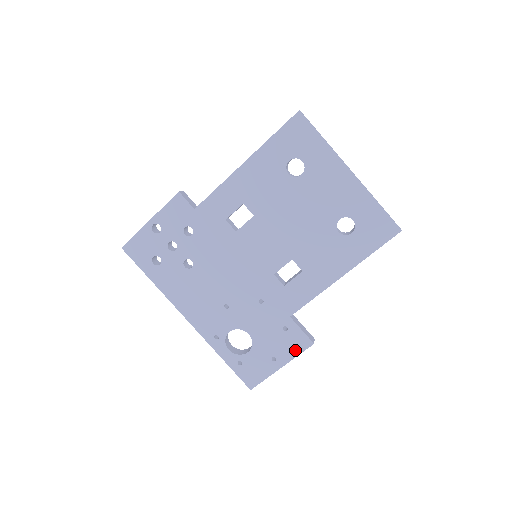
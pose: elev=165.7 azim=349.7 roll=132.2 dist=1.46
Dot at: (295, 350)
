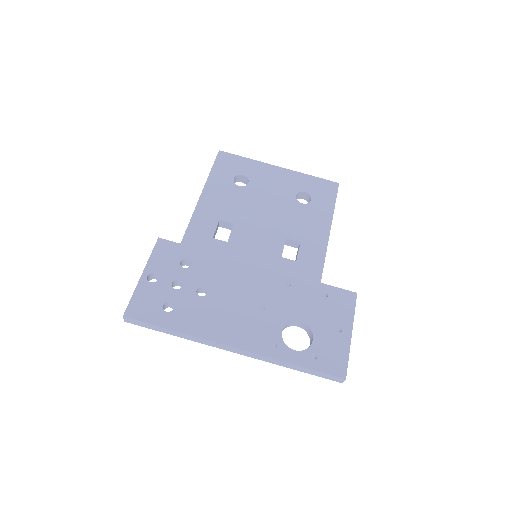
Dot at: (348, 309)
